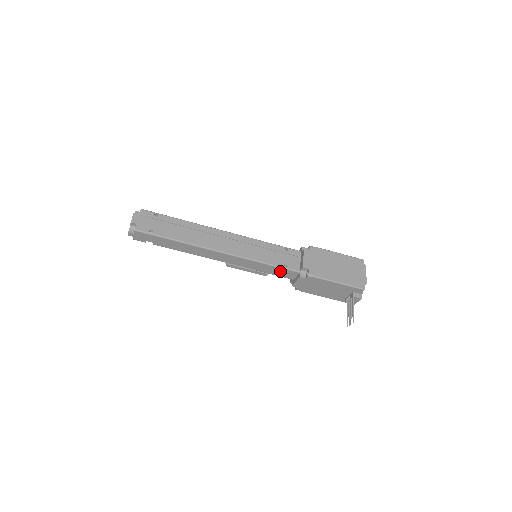
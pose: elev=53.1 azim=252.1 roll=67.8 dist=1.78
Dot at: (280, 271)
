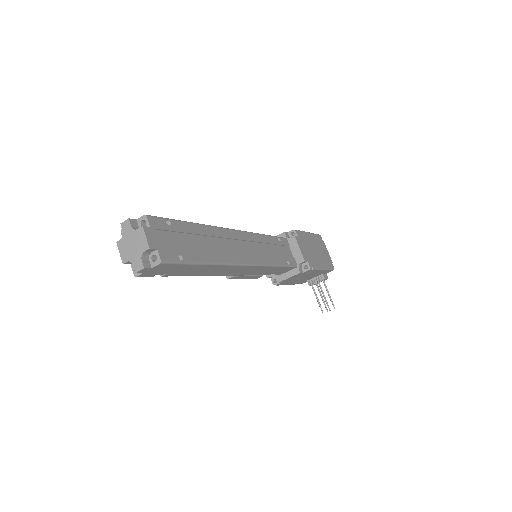
Dot at: (280, 270)
